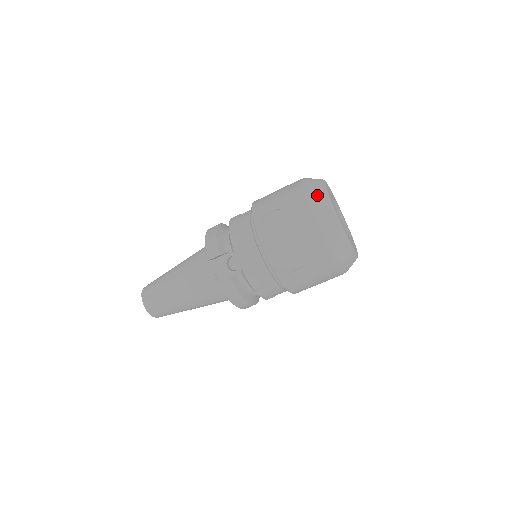
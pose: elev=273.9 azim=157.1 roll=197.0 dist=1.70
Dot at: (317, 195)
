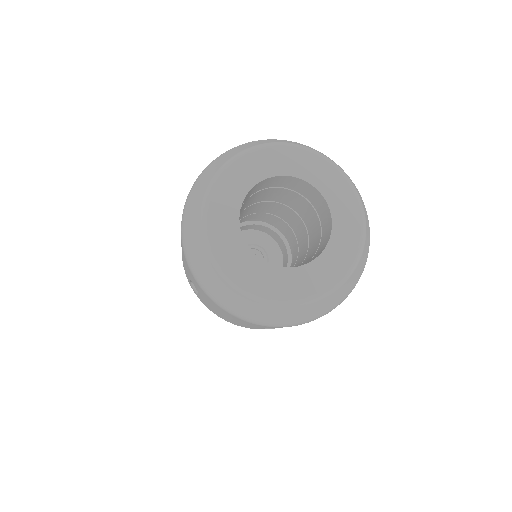
Dot at: (201, 268)
